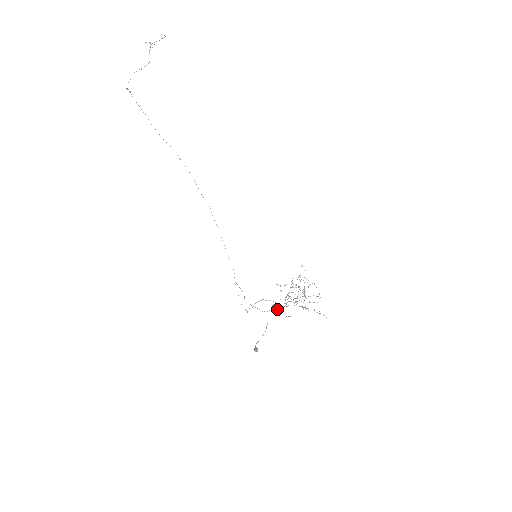
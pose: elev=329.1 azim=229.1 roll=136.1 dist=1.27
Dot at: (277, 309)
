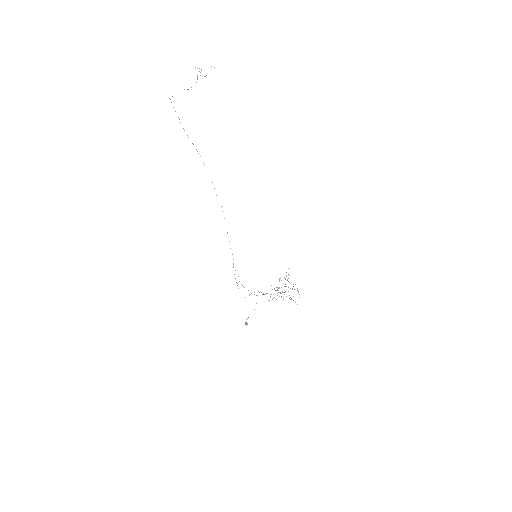
Dot at: (264, 294)
